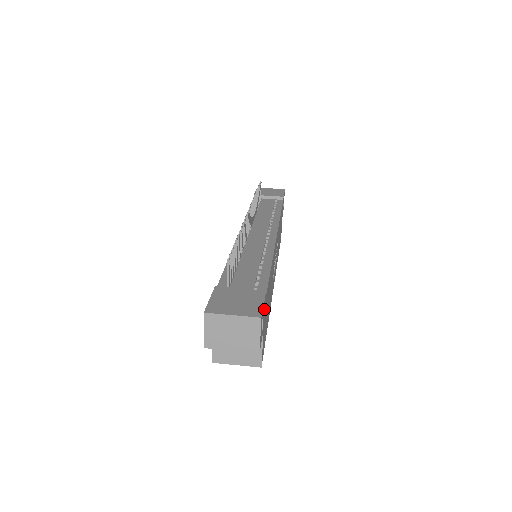
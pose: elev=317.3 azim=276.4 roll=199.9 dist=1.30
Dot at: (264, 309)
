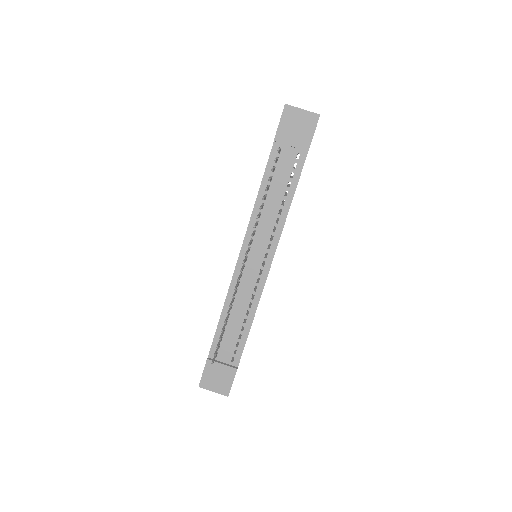
Dot at: occluded
